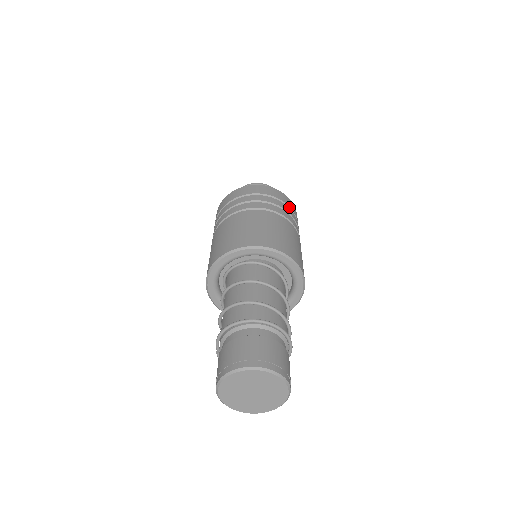
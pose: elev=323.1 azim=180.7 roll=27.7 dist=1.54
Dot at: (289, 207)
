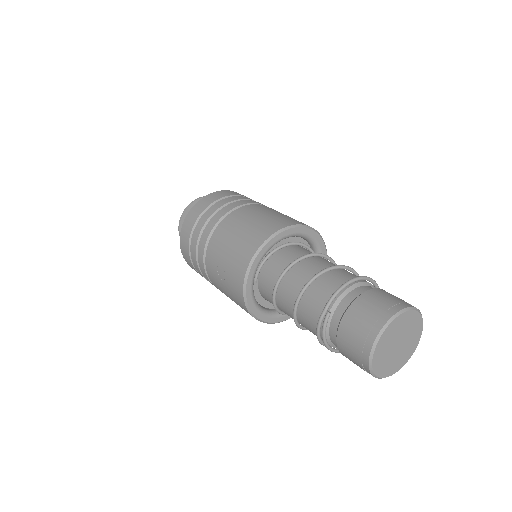
Dot at: occluded
